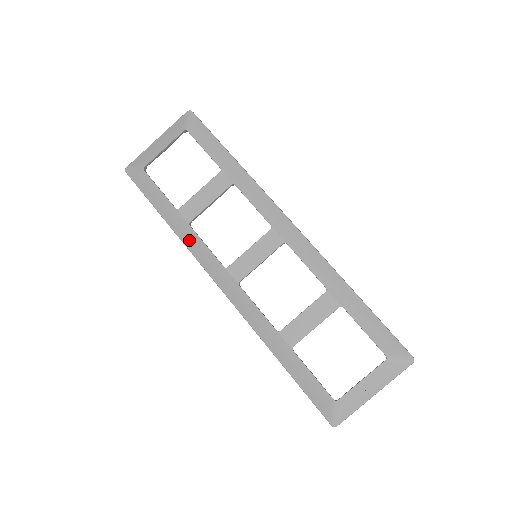
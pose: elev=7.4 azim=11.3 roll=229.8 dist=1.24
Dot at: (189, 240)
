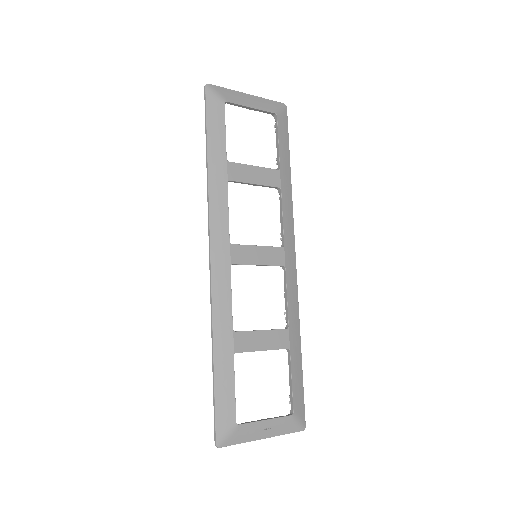
Dot at: (217, 193)
